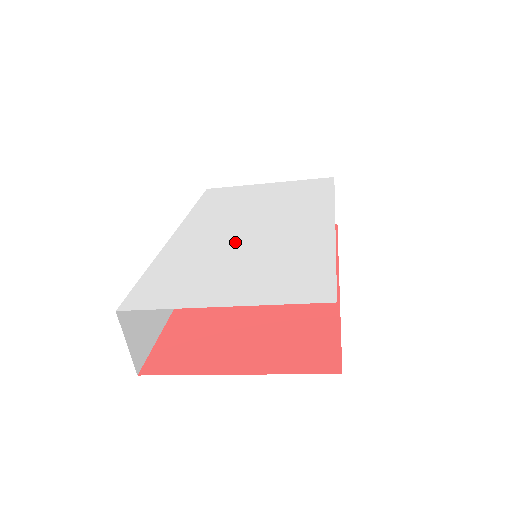
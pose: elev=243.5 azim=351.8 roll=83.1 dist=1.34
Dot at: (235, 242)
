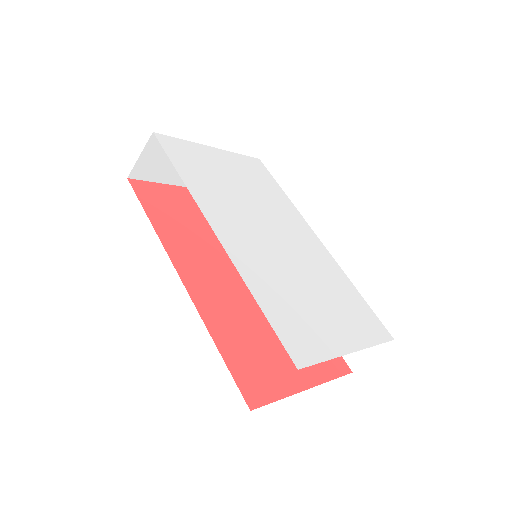
Dot at: (283, 259)
